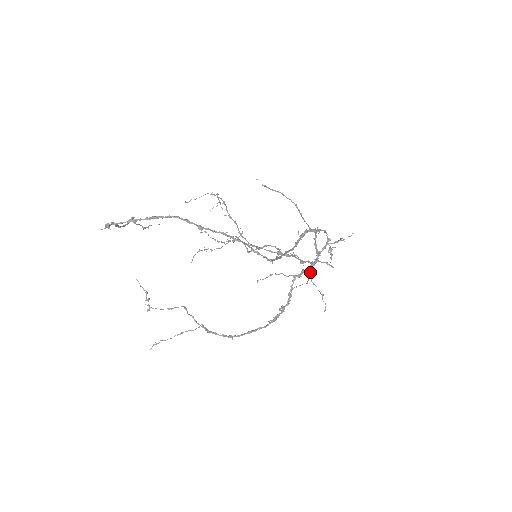
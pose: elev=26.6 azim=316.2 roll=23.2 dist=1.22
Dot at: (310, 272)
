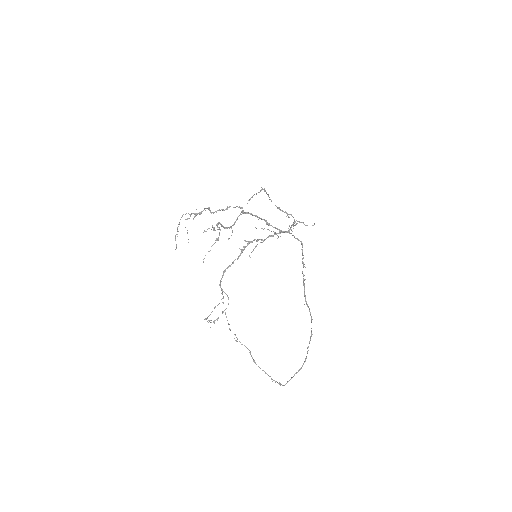
Dot at: (276, 233)
